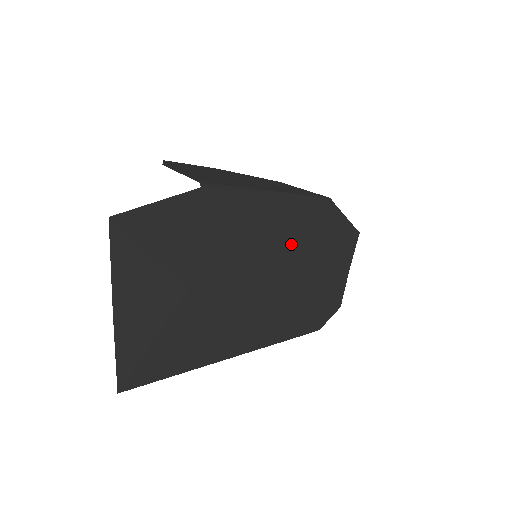
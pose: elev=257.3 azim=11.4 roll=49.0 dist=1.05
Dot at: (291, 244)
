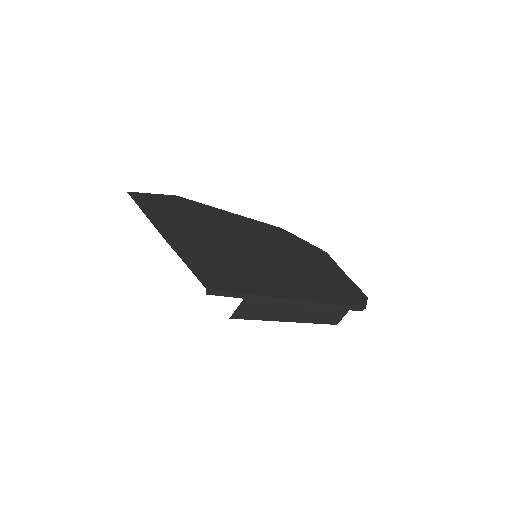
Dot at: (272, 239)
